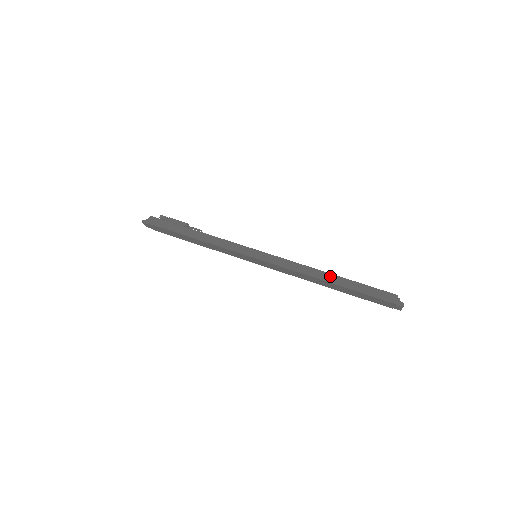
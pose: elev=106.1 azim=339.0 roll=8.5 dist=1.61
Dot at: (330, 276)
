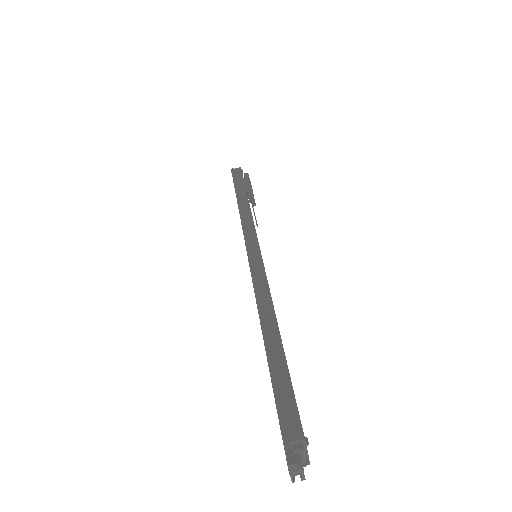
Dot at: (273, 326)
